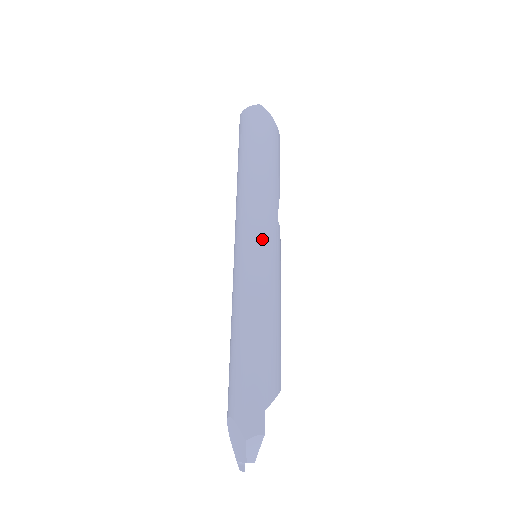
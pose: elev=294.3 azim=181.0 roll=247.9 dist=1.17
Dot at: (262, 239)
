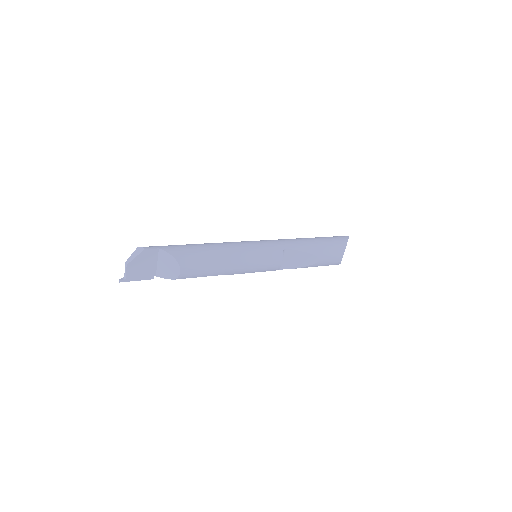
Dot at: (263, 241)
